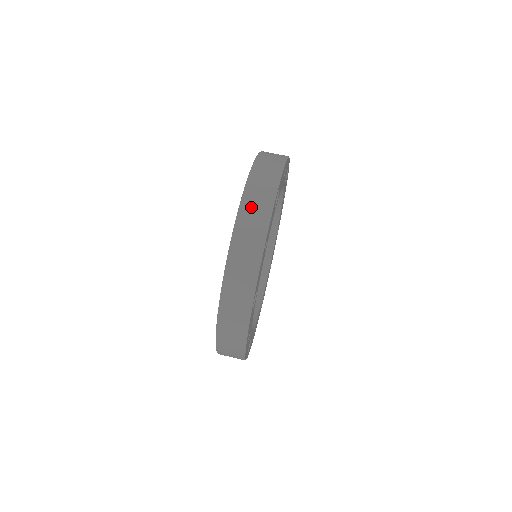
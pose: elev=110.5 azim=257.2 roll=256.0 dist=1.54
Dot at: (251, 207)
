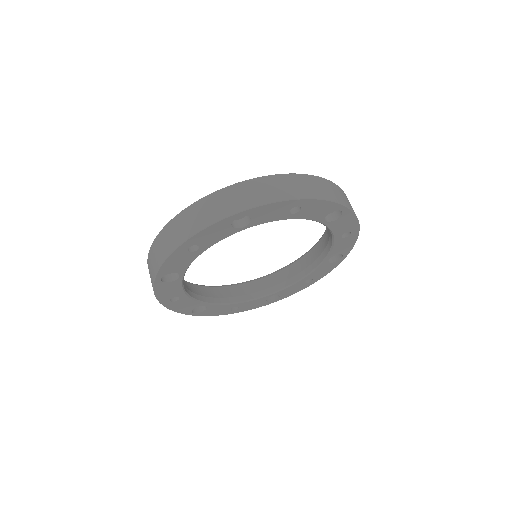
Dot at: (201, 209)
